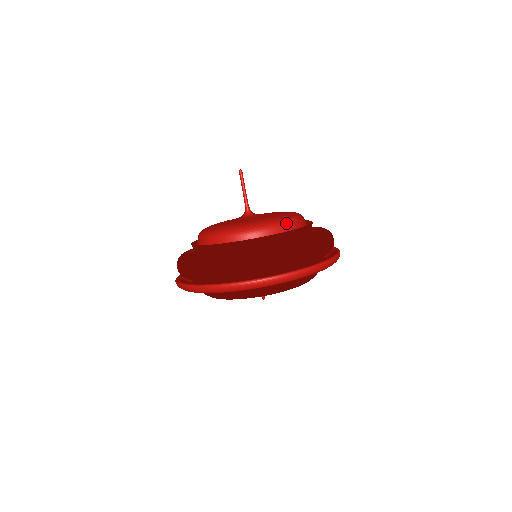
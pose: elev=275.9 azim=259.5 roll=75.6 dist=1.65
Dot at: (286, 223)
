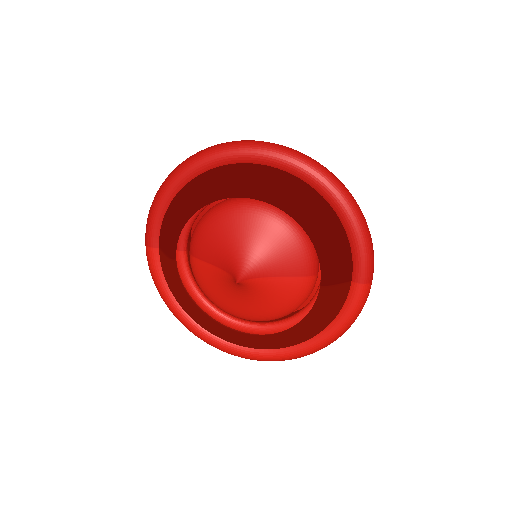
Dot at: occluded
